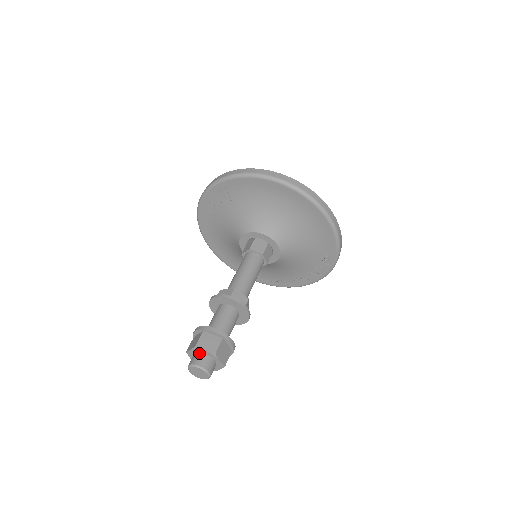
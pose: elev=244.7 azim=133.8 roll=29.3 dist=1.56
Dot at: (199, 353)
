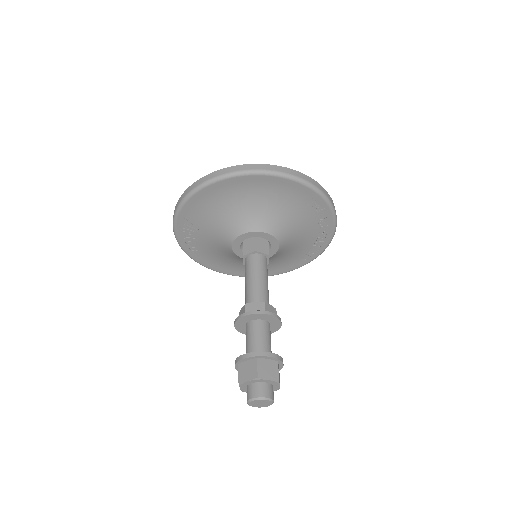
Dot at: (247, 386)
